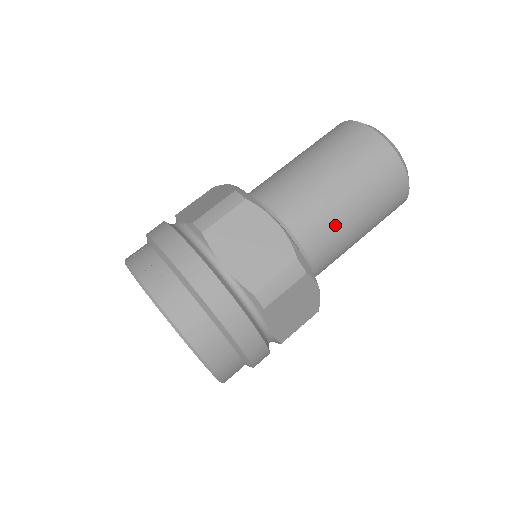
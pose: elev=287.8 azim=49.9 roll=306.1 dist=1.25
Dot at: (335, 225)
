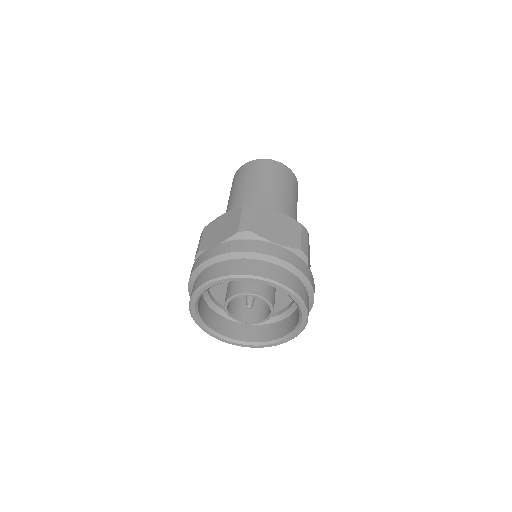
Dot at: (258, 196)
